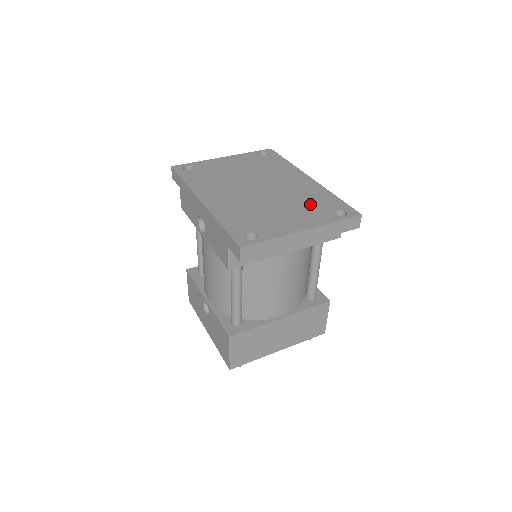
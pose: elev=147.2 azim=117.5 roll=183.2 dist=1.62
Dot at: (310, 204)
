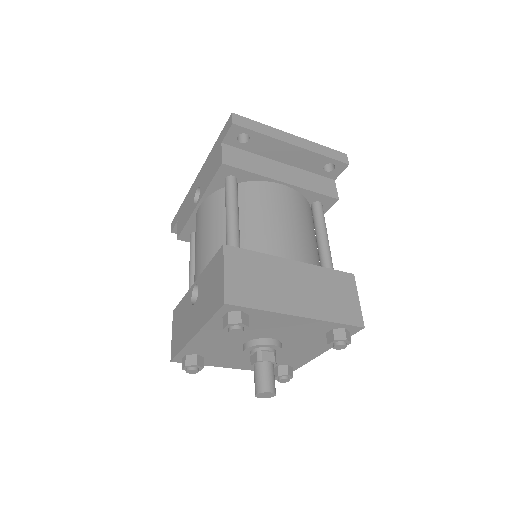
Dot at: occluded
